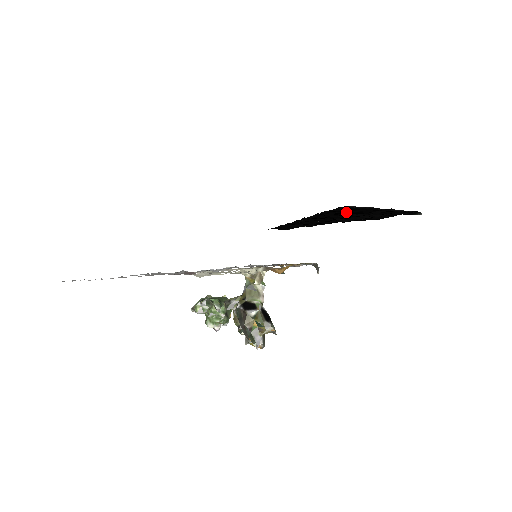
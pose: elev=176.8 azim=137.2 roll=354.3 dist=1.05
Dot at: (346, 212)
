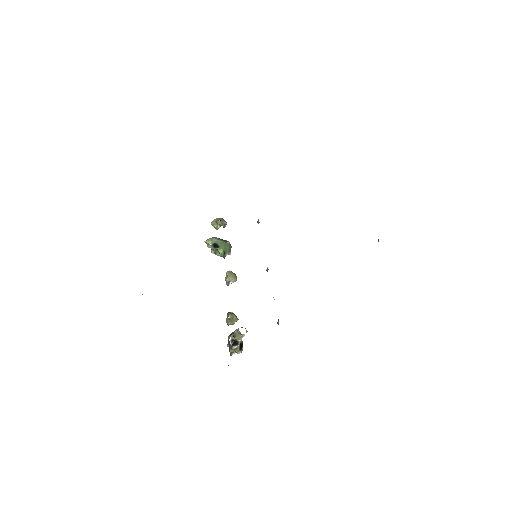
Dot at: occluded
